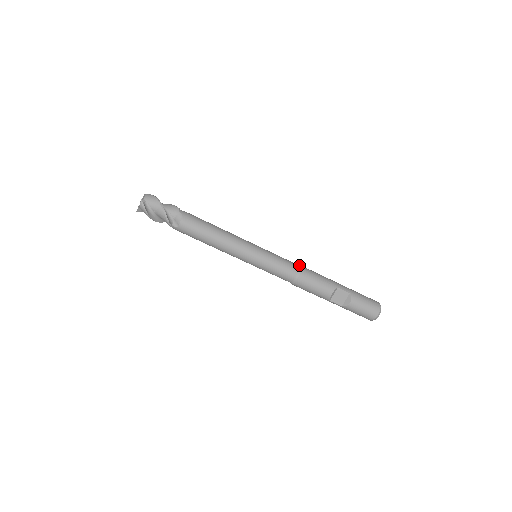
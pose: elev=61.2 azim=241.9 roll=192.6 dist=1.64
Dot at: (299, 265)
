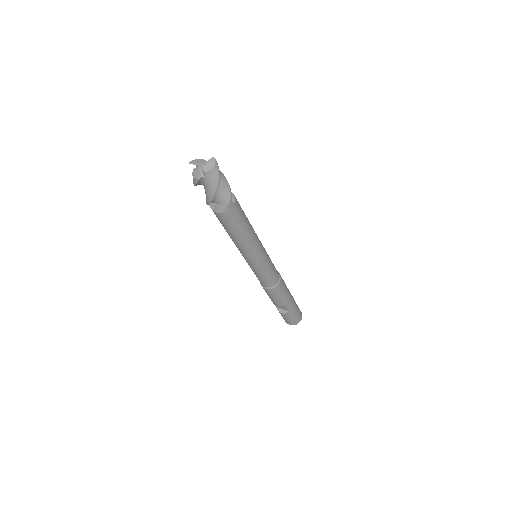
Dot at: (279, 281)
